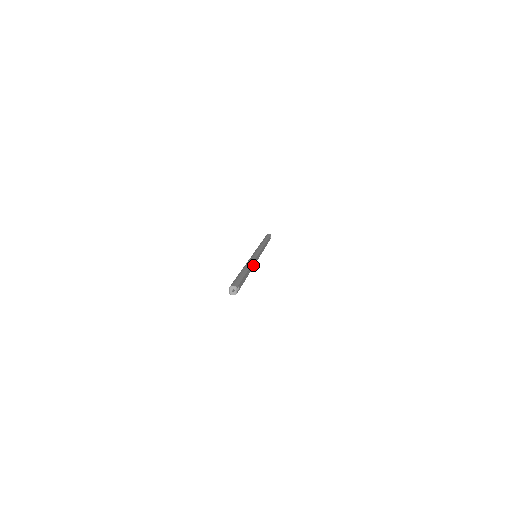
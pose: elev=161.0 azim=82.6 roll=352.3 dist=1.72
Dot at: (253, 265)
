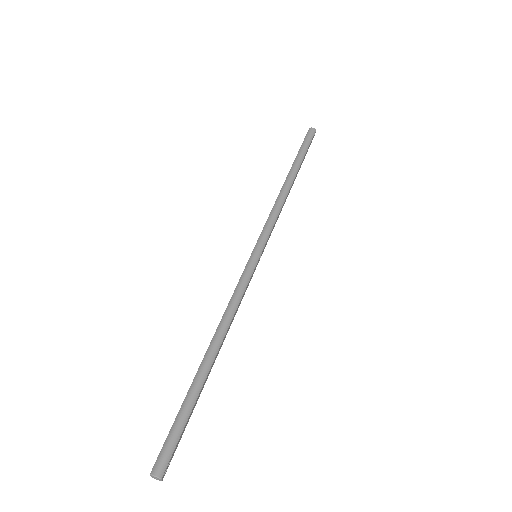
Dot at: (236, 311)
